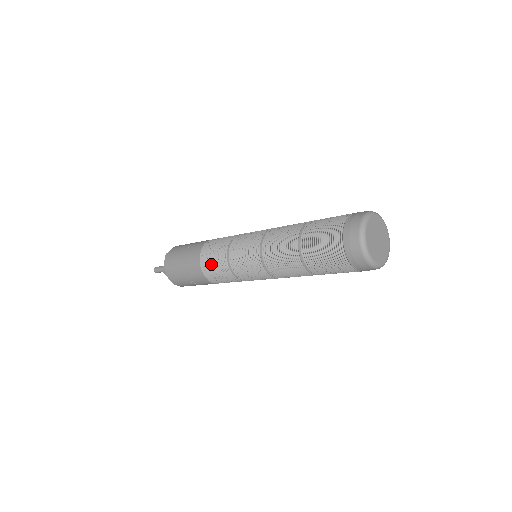
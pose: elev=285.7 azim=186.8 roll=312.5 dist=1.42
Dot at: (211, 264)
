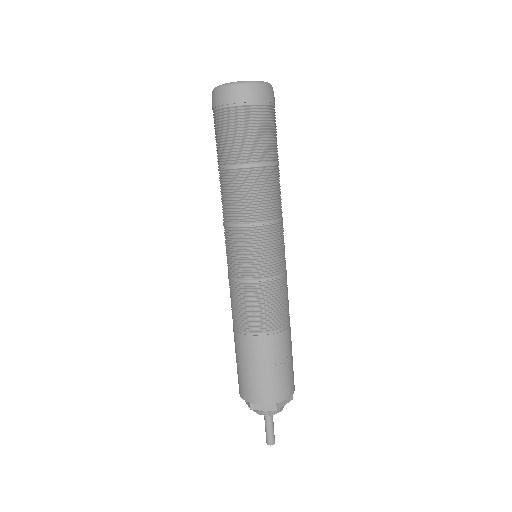
Dot at: occluded
